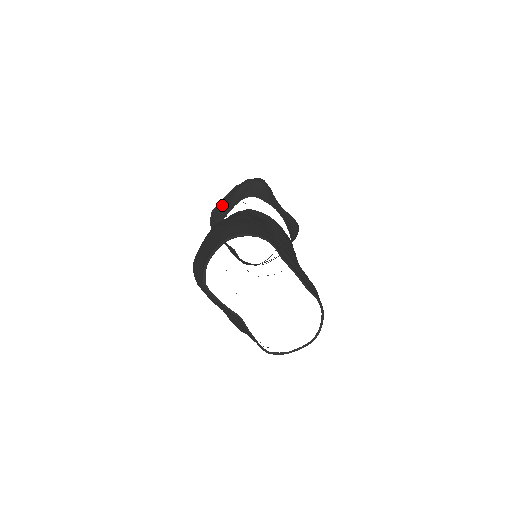
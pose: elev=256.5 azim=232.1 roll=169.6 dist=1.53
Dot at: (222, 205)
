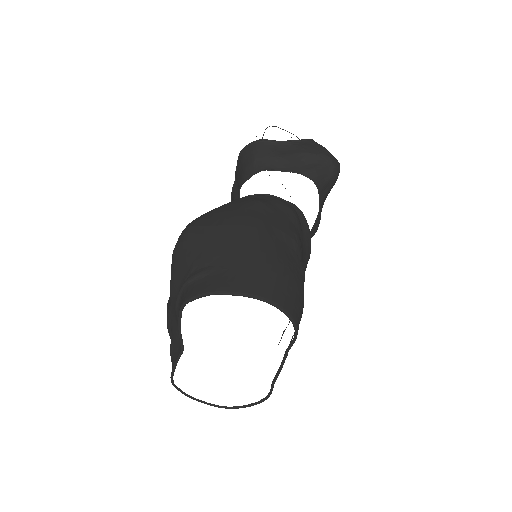
Dot at: (277, 148)
